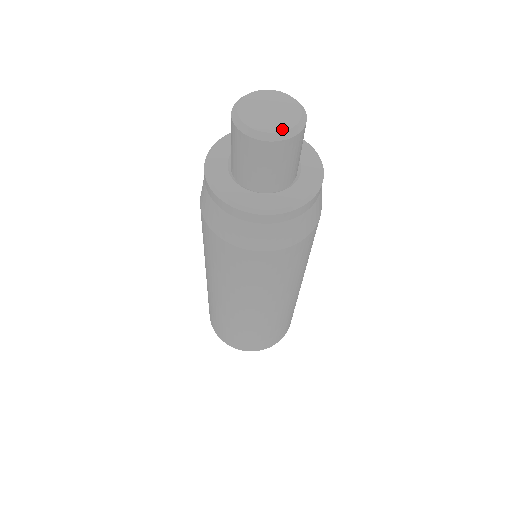
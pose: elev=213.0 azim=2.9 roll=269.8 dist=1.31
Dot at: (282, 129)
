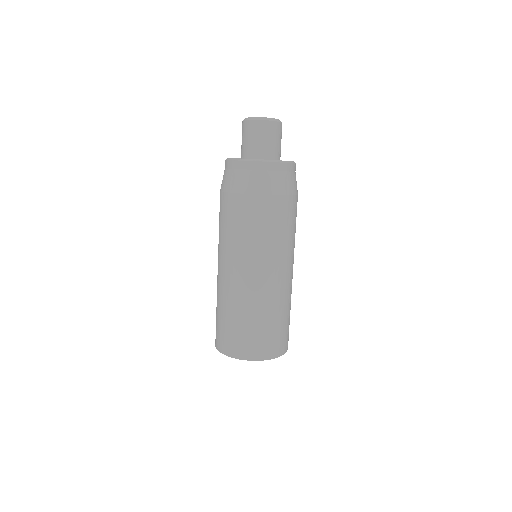
Dot at: (278, 119)
